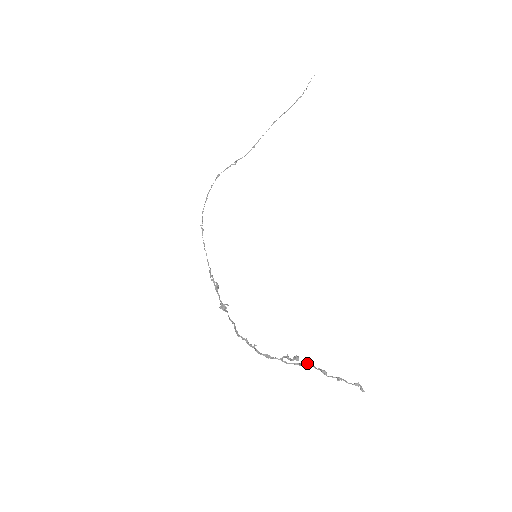
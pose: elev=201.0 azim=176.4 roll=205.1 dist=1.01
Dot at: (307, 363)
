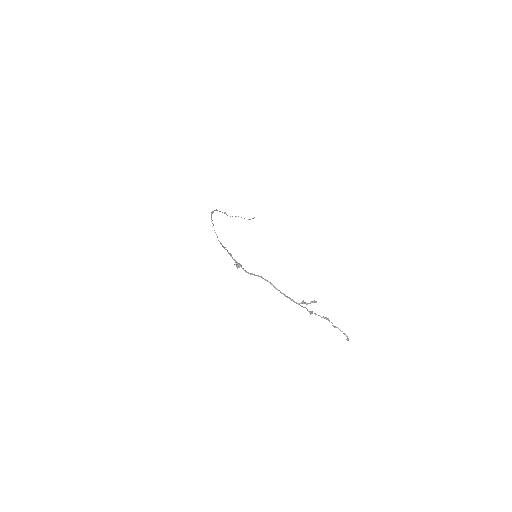
Dot at: (312, 313)
